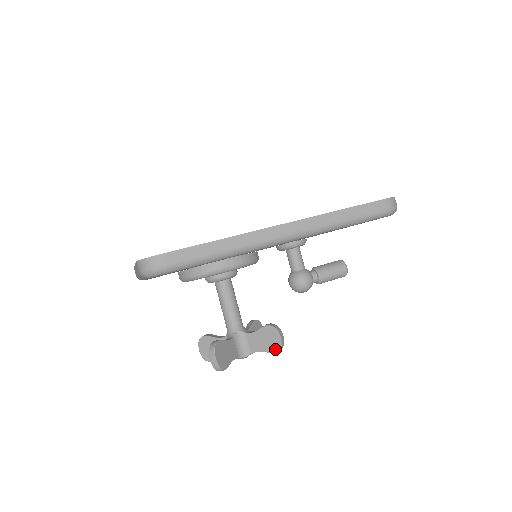
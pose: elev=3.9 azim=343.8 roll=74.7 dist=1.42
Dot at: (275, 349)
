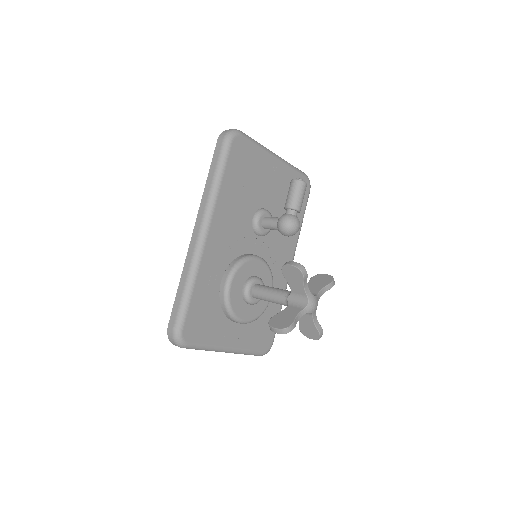
Dot at: (299, 274)
